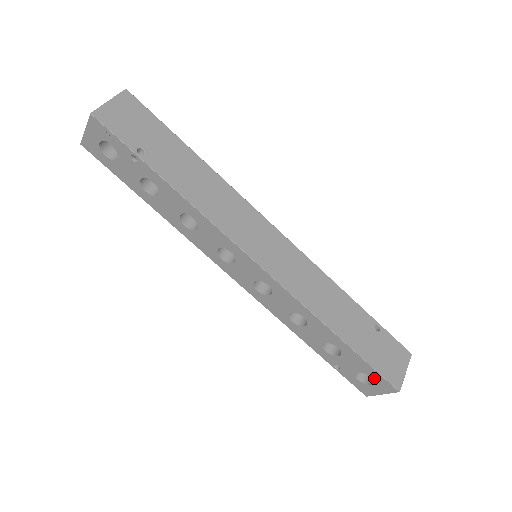
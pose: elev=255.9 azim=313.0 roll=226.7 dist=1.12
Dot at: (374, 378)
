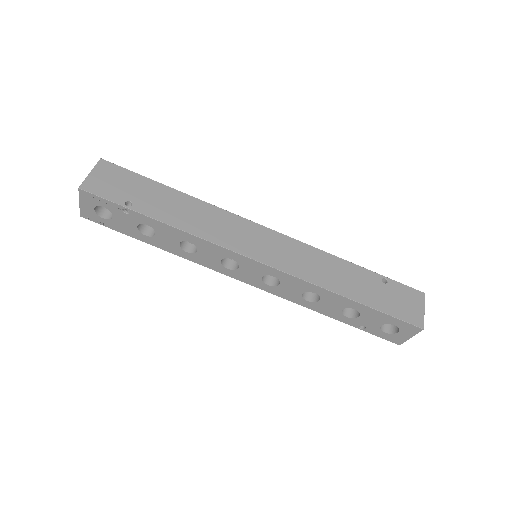
Dot at: (397, 325)
